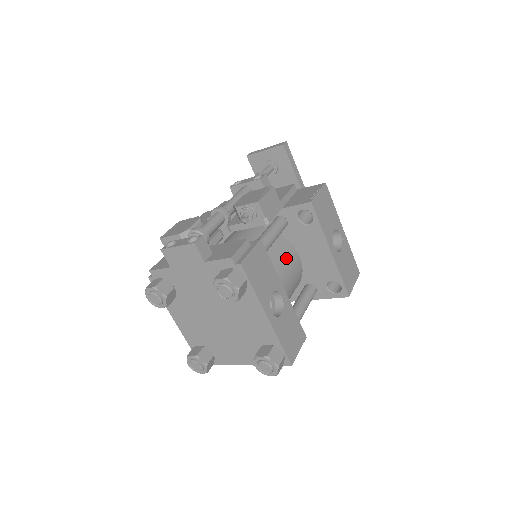
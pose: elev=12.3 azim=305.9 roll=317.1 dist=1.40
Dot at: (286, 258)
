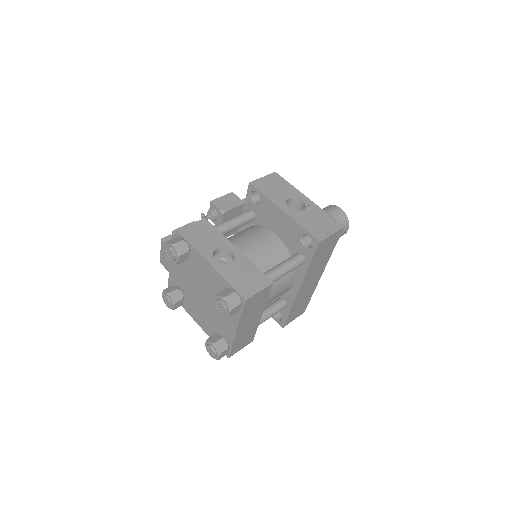
Dot at: (255, 235)
